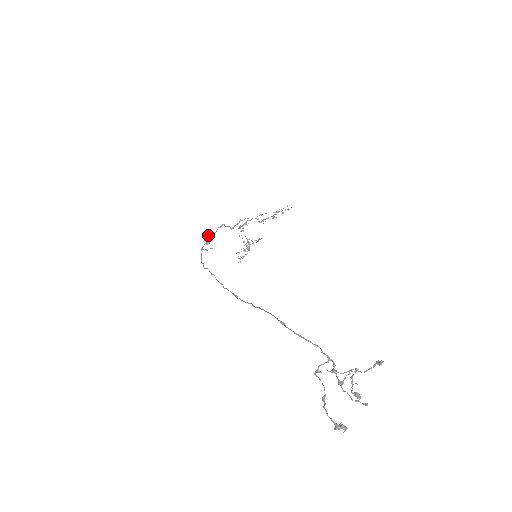
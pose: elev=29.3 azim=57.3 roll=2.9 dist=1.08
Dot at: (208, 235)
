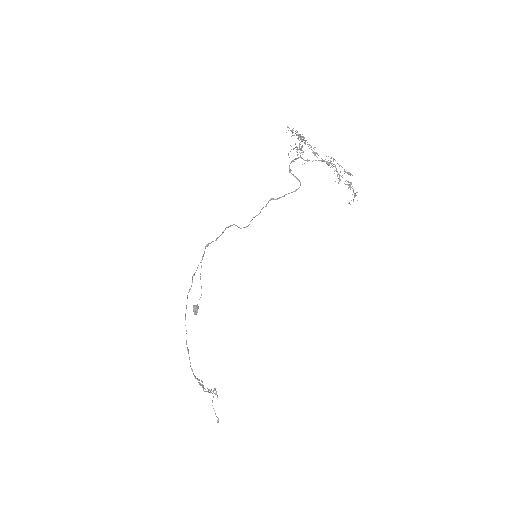
Dot at: occluded
